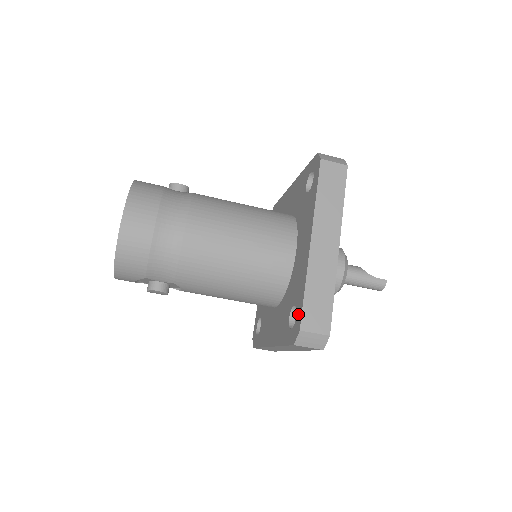
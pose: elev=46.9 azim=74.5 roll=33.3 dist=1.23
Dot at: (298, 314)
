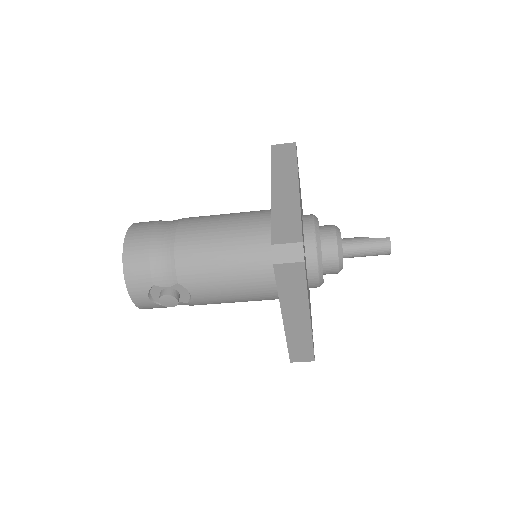
Dot at: occluded
